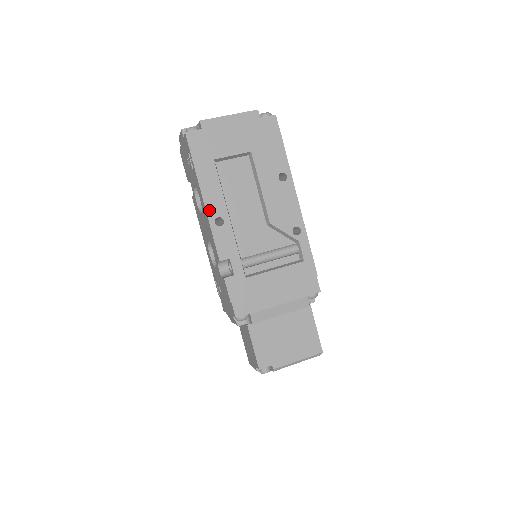
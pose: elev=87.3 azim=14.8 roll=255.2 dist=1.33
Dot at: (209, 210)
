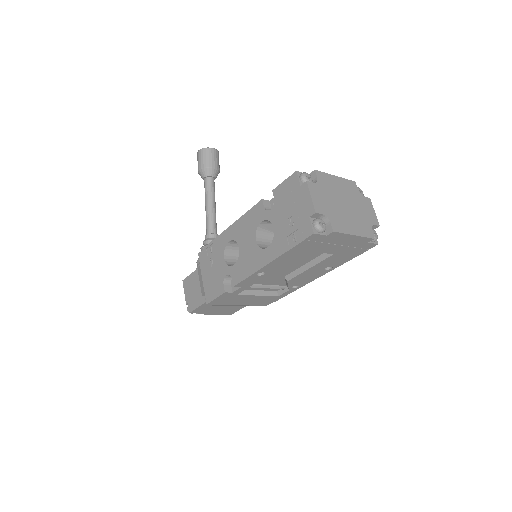
Dot at: (264, 268)
